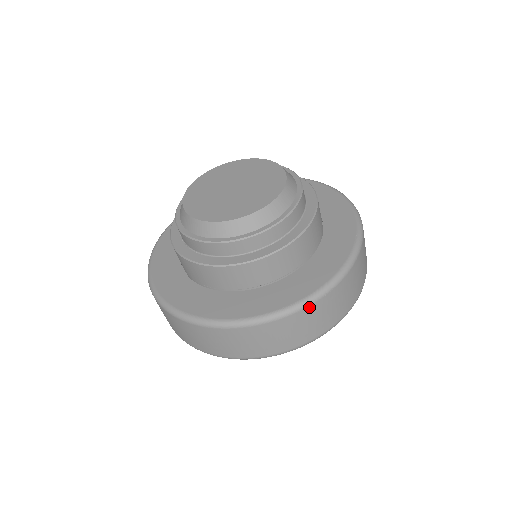
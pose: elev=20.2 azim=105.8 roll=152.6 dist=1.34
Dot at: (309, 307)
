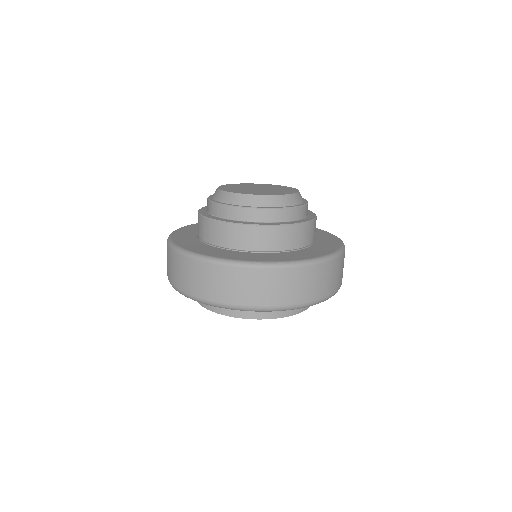
Dot at: (339, 258)
